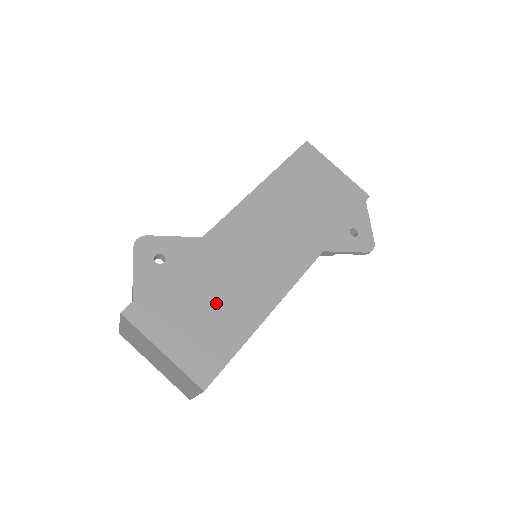
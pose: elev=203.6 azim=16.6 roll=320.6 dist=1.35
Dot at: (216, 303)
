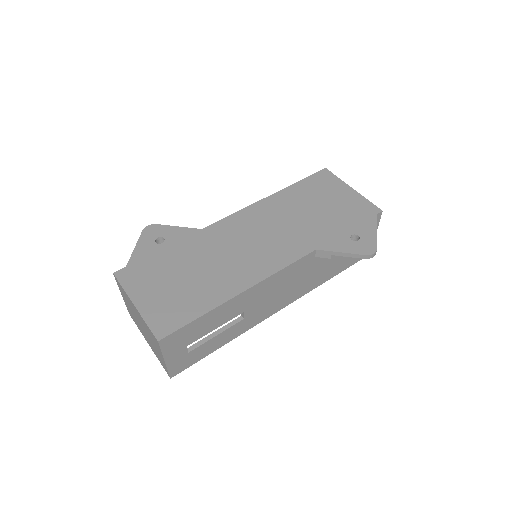
Dot at: (195, 277)
